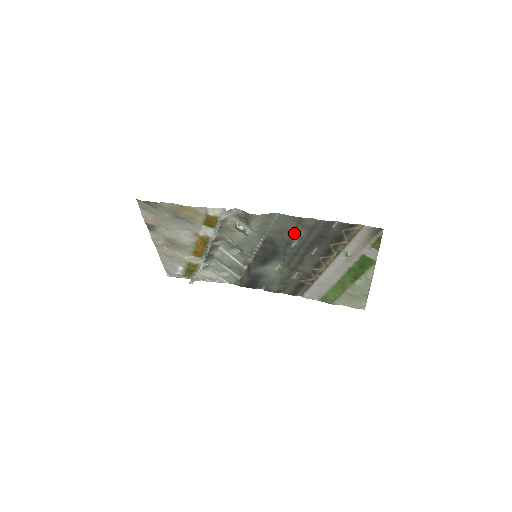
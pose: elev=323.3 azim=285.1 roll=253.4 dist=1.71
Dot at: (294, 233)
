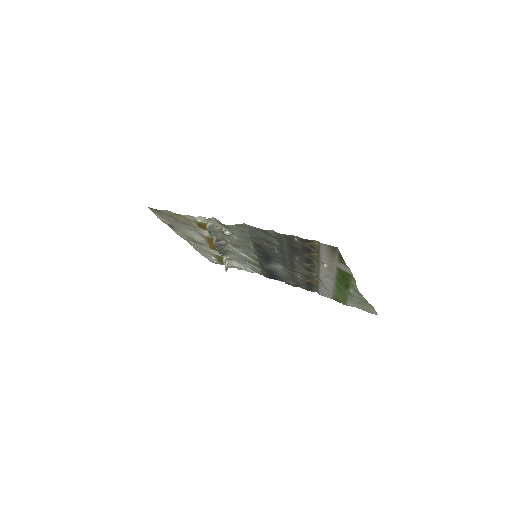
Dot at: (269, 241)
